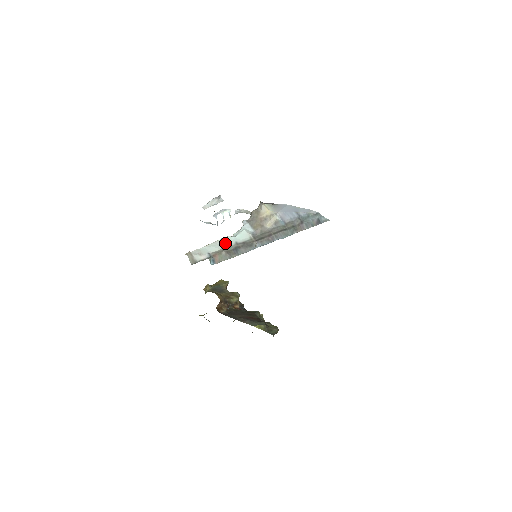
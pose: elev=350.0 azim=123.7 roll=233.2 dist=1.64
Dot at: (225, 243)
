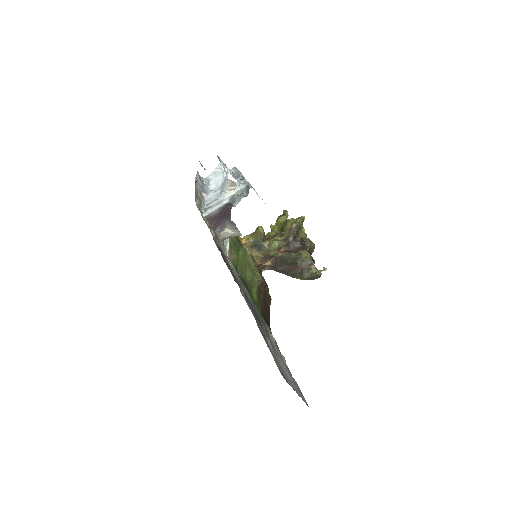
Dot at: occluded
